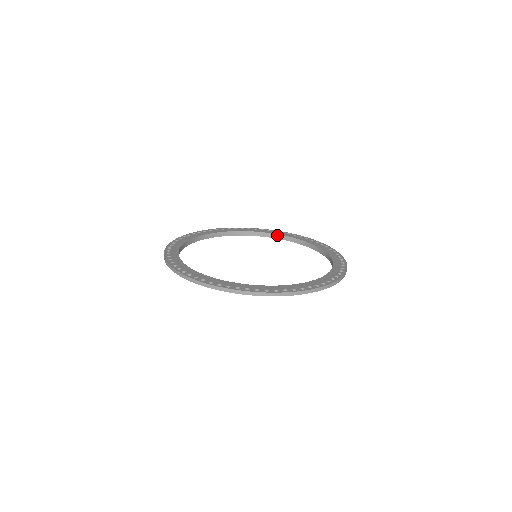
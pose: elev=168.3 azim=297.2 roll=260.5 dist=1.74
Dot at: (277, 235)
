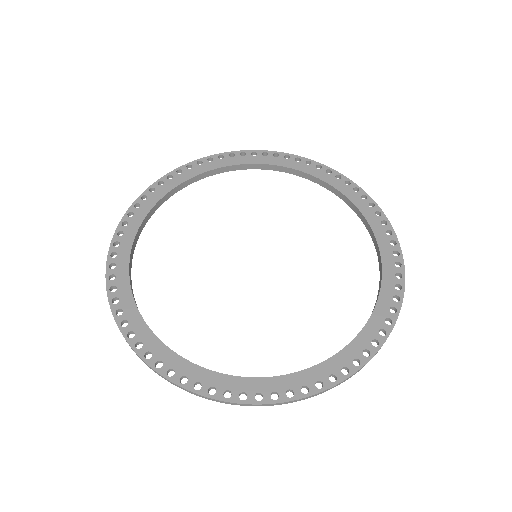
Dot at: (326, 184)
